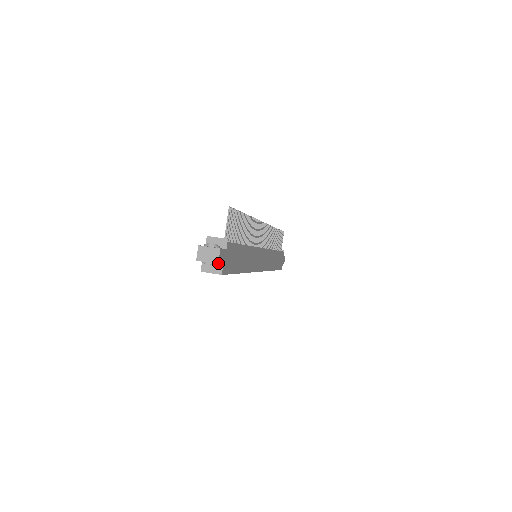
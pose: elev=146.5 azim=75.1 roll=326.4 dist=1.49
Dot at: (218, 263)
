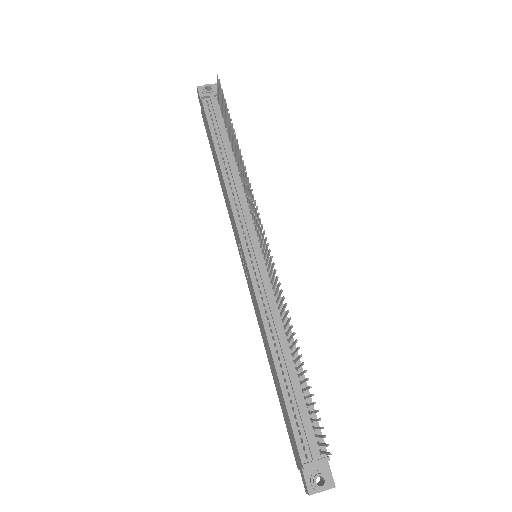
Dot at: occluded
